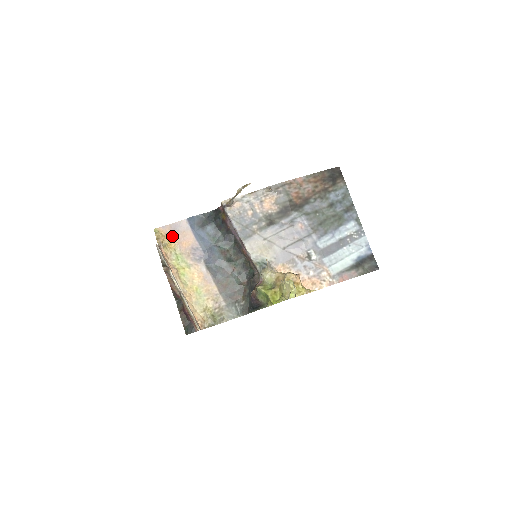
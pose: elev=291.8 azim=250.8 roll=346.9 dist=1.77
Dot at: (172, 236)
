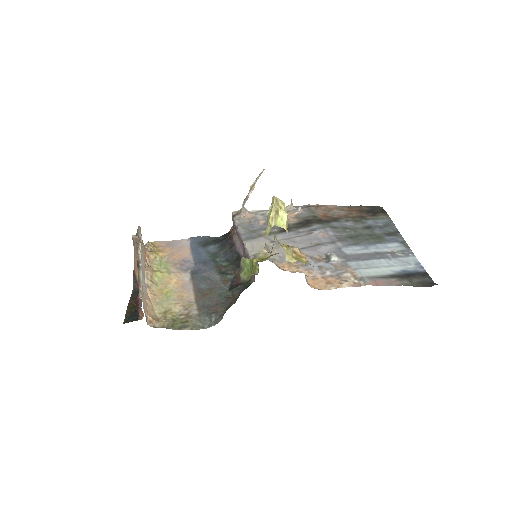
Dot at: (165, 249)
